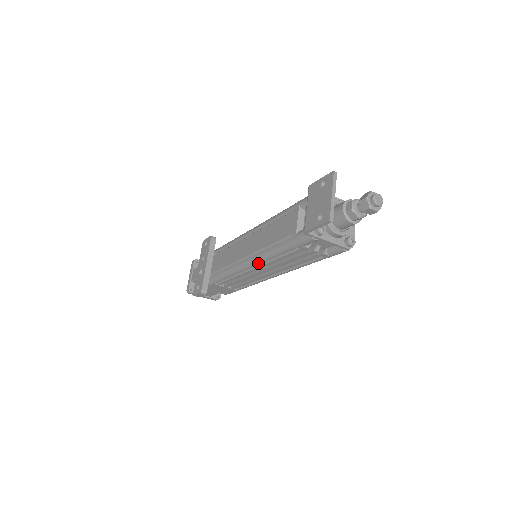
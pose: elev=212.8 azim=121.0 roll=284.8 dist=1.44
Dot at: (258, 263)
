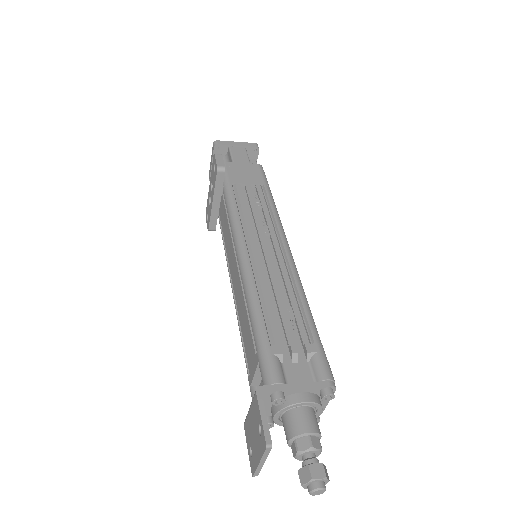
Dot at: occluded
